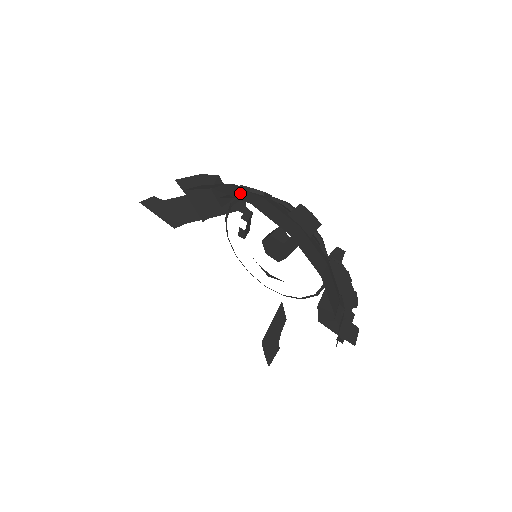
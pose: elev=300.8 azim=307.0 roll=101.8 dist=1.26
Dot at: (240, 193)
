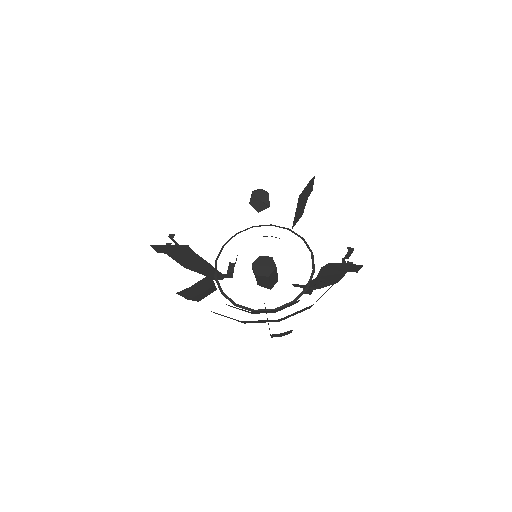
Dot at: occluded
